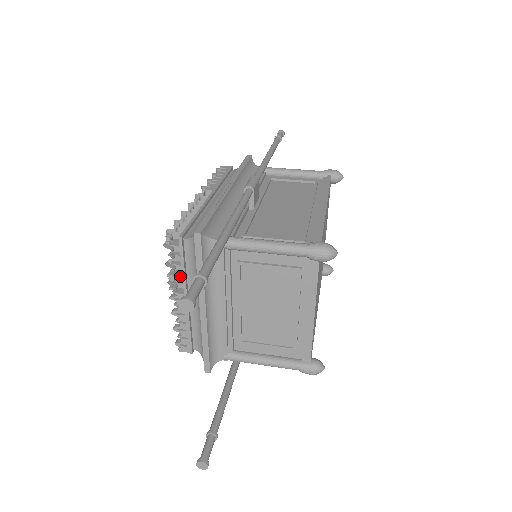
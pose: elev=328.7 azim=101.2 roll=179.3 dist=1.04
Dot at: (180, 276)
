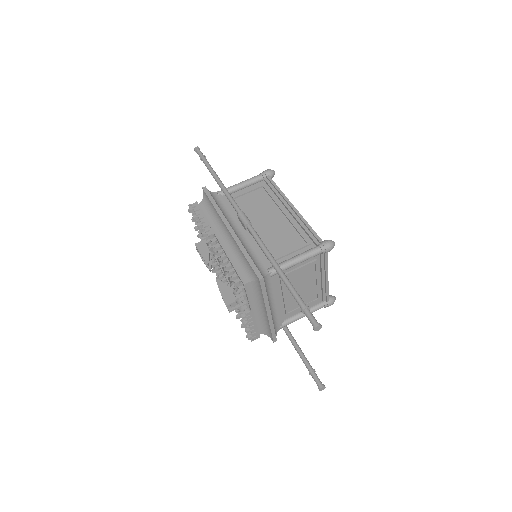
Dot at: (244, 303)
